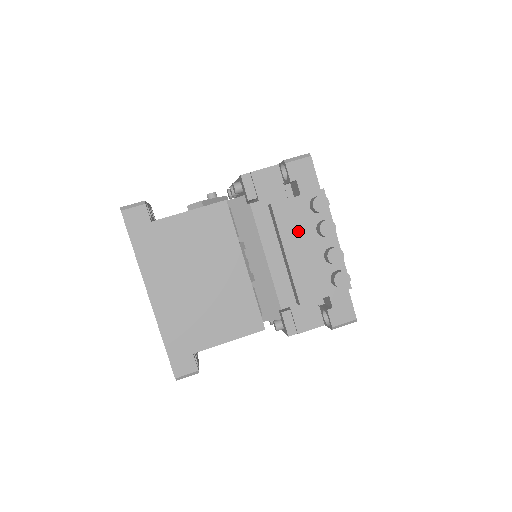
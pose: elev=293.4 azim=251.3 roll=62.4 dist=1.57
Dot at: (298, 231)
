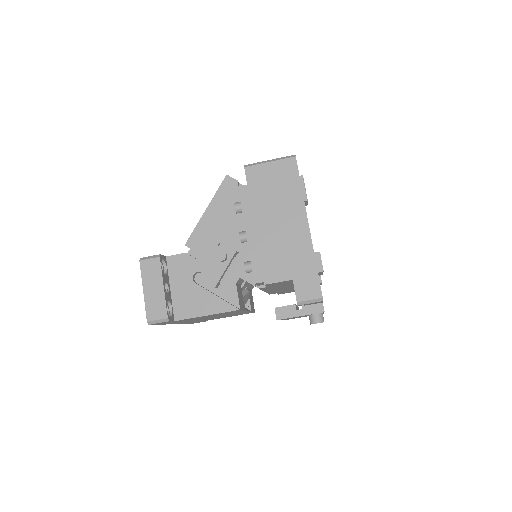
Dot at: occluded
